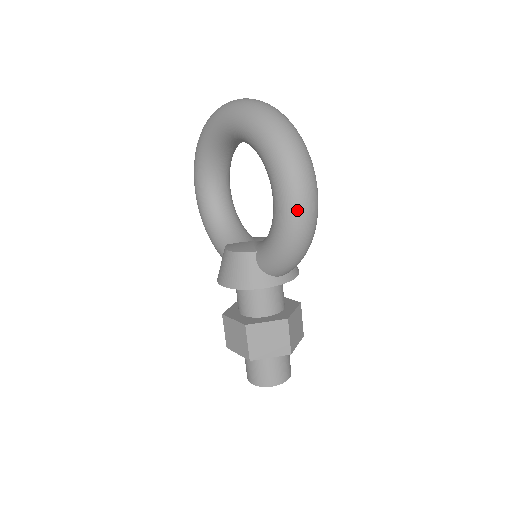
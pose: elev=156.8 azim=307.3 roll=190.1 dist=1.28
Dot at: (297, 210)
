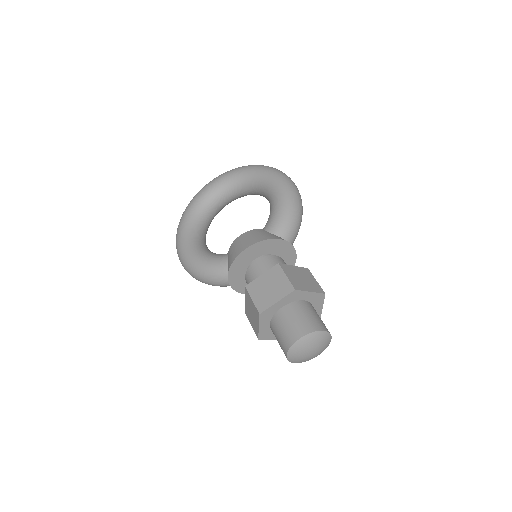
Dot at: (290, 182)
